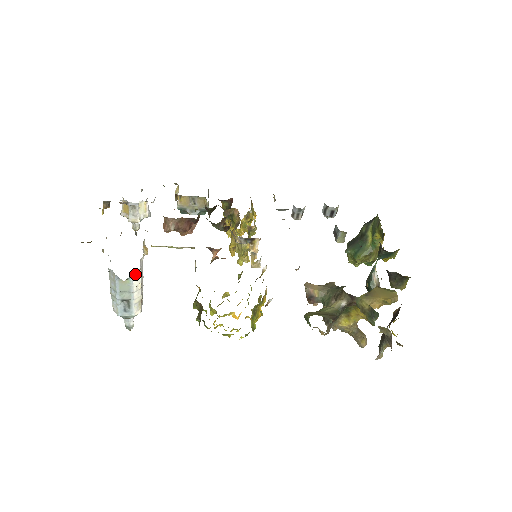
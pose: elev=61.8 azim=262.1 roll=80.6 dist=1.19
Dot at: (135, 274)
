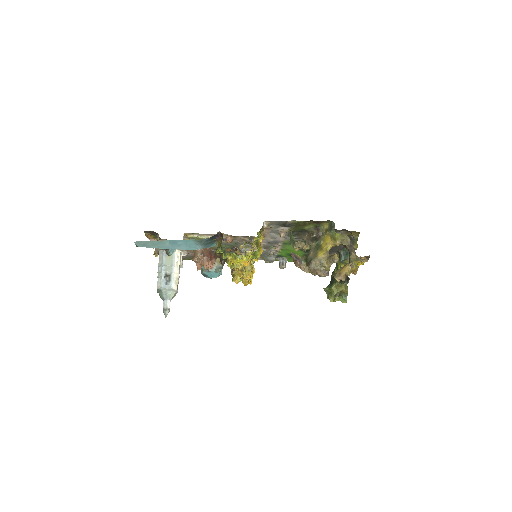
Dot at: (177, 252)
